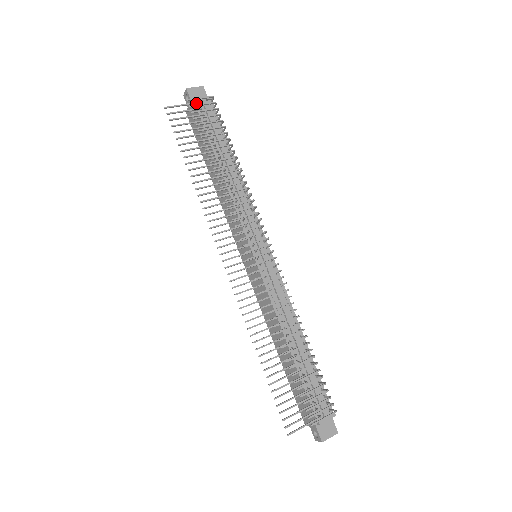
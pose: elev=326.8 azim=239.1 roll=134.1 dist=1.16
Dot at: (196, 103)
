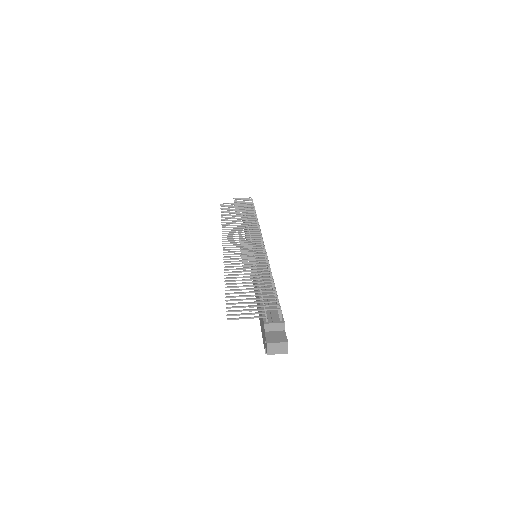
Dot at: occluded
